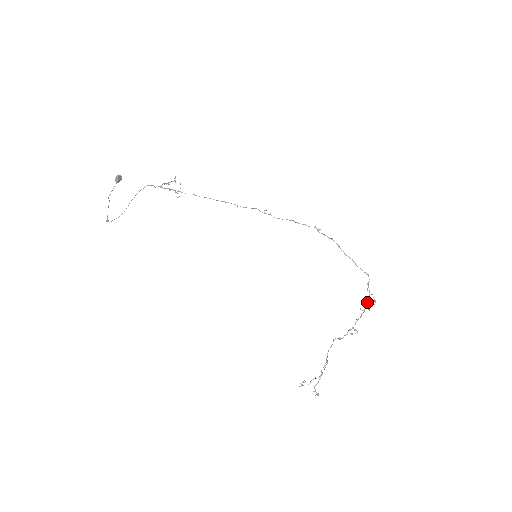
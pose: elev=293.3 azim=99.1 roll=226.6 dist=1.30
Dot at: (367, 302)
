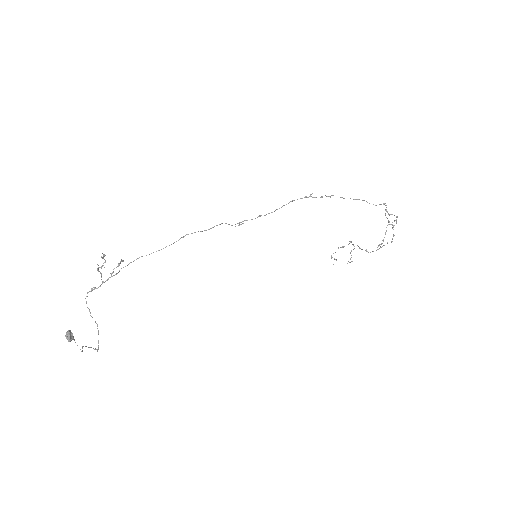
Dot at: (393, 236)
